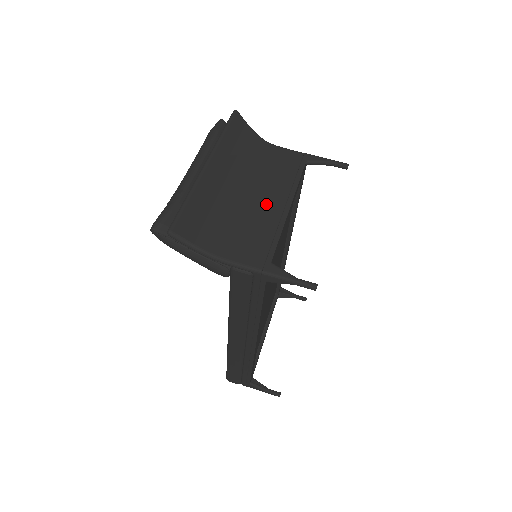
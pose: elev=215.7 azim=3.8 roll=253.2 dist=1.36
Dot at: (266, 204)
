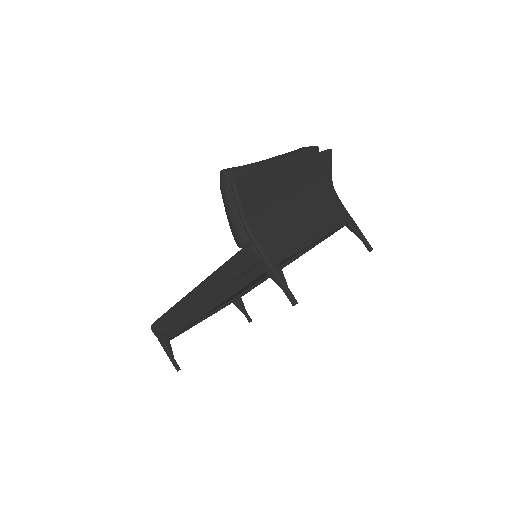
Dot at: (304, 224)
